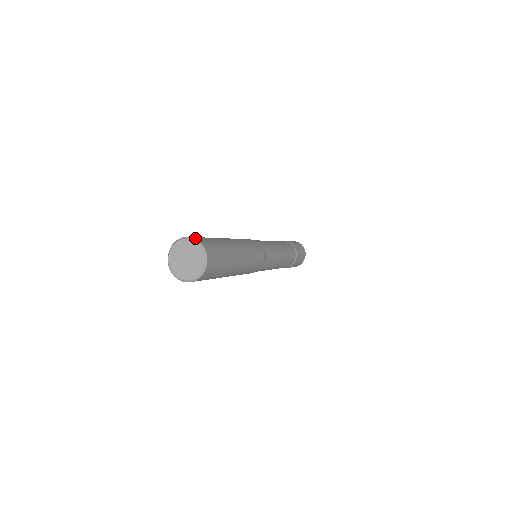
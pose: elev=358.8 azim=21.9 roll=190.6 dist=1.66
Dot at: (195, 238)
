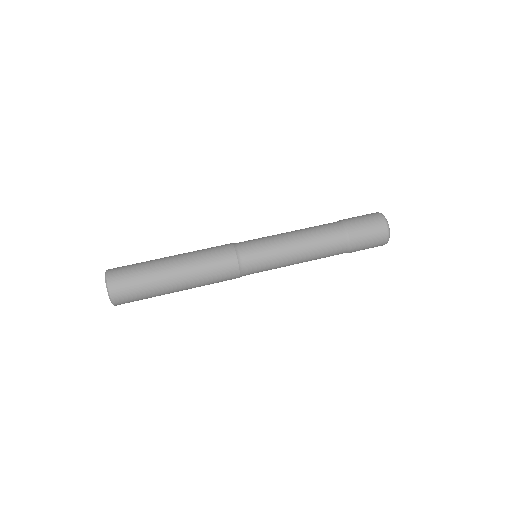
Dot at: (108, 280)
